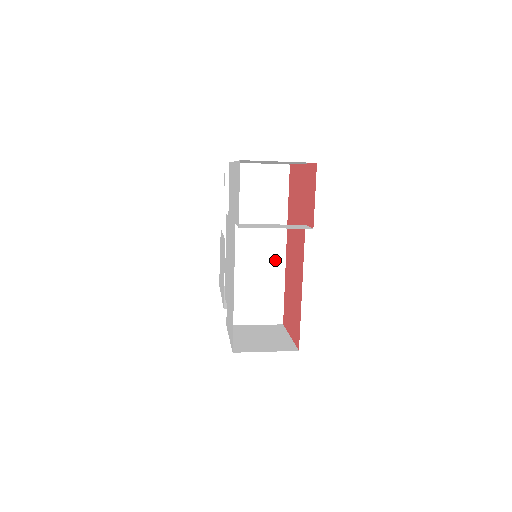
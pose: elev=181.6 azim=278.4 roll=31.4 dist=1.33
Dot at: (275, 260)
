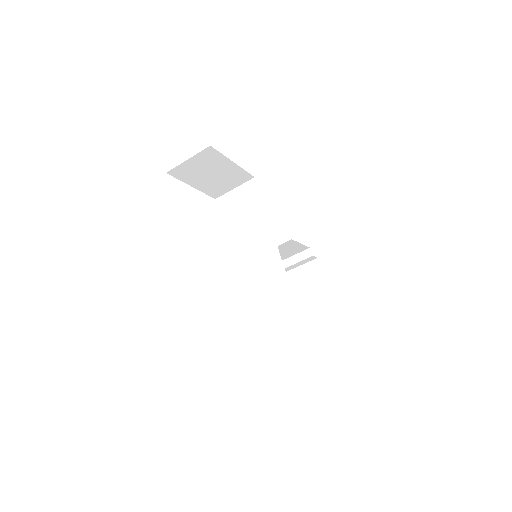
Dot at: (270, 251)
